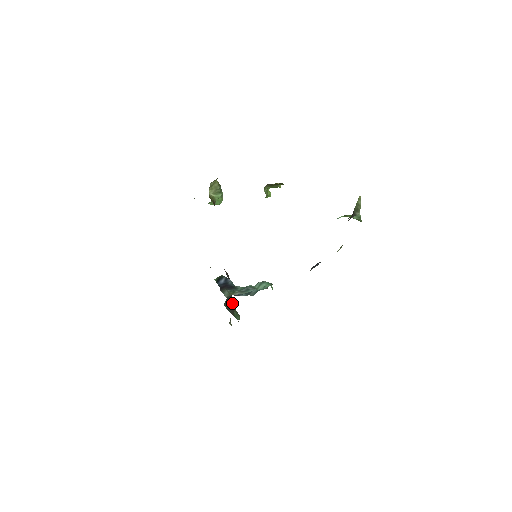
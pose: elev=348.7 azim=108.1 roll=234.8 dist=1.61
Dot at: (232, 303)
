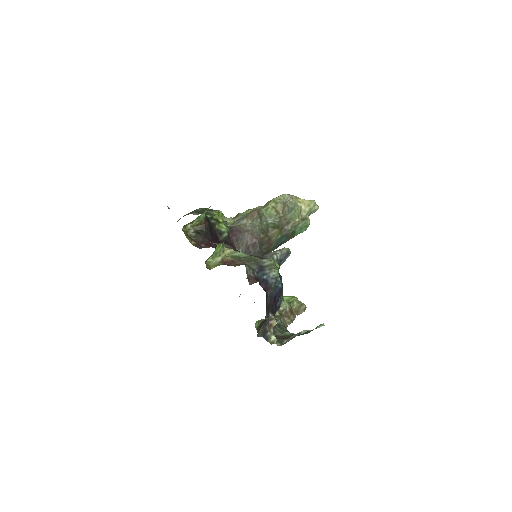
Dot at: (285, 235)
